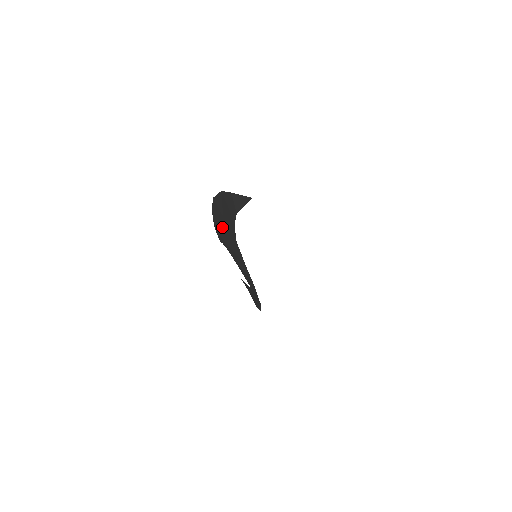
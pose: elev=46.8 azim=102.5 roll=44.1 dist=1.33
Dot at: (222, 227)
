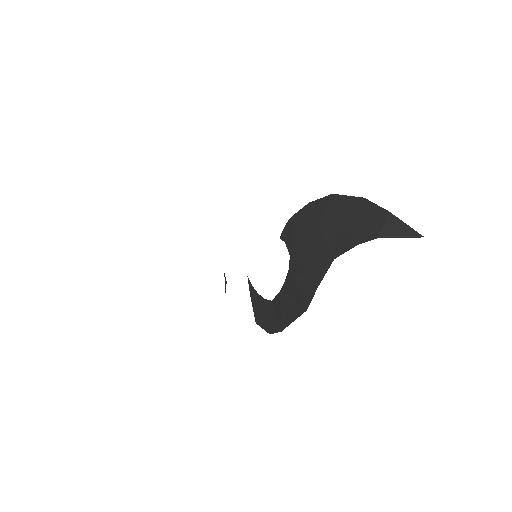
Dot at: (314, 230)
